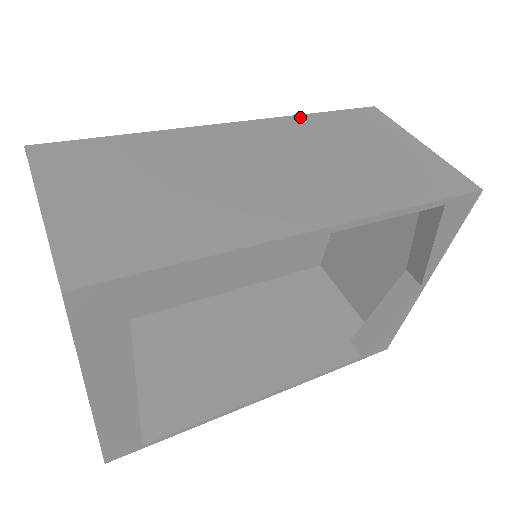
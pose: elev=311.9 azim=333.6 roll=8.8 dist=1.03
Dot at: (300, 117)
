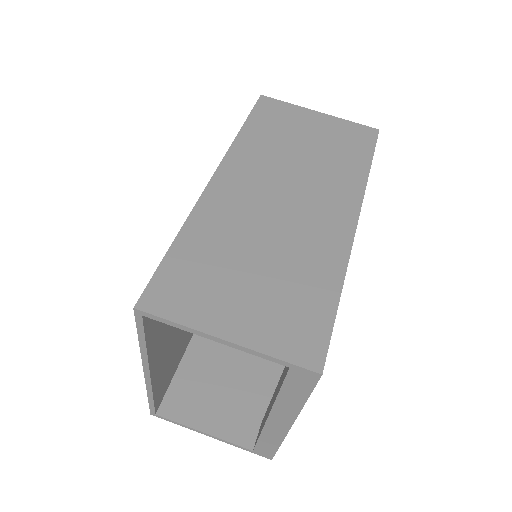
Dot at: (240, 138)
